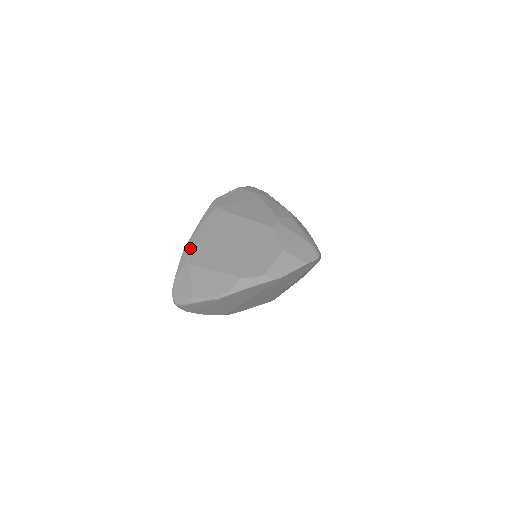
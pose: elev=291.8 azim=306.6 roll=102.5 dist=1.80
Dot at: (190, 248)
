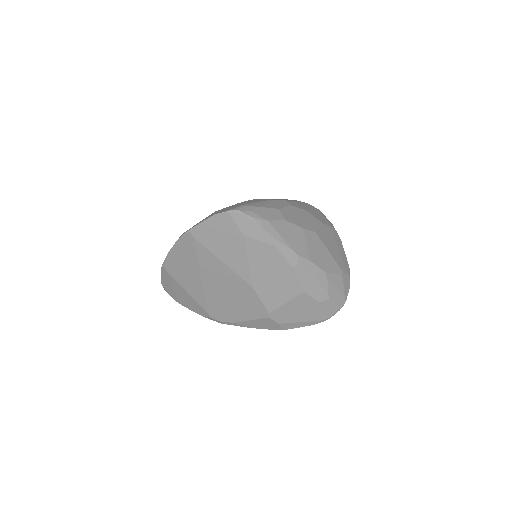
Dot at: occluded
